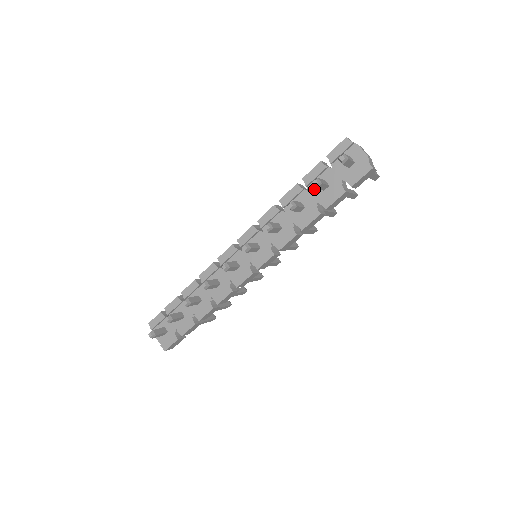
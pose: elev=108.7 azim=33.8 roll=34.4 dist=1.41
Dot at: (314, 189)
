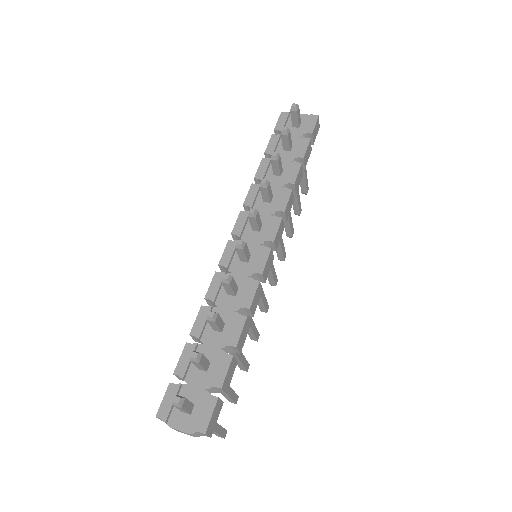
Dot at: (280, 155)
